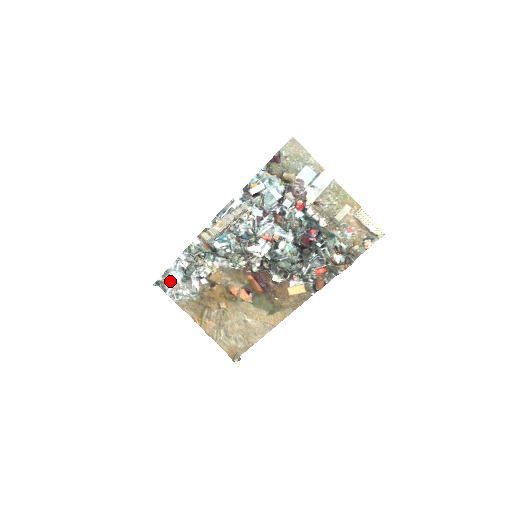
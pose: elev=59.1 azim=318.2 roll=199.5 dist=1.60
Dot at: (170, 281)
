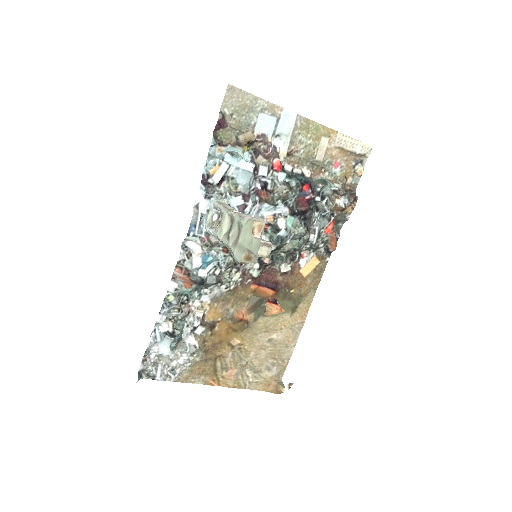
Dot at: (155, 361)
